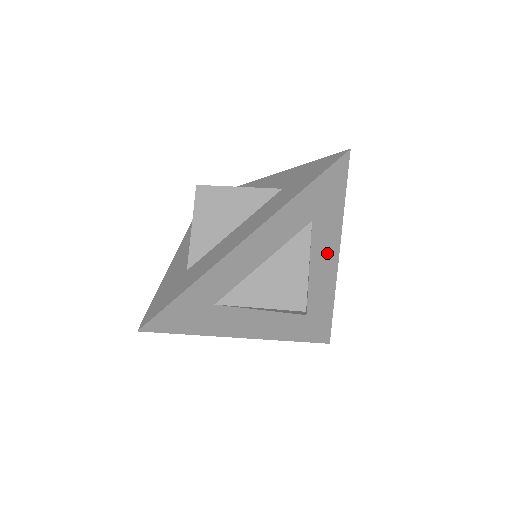
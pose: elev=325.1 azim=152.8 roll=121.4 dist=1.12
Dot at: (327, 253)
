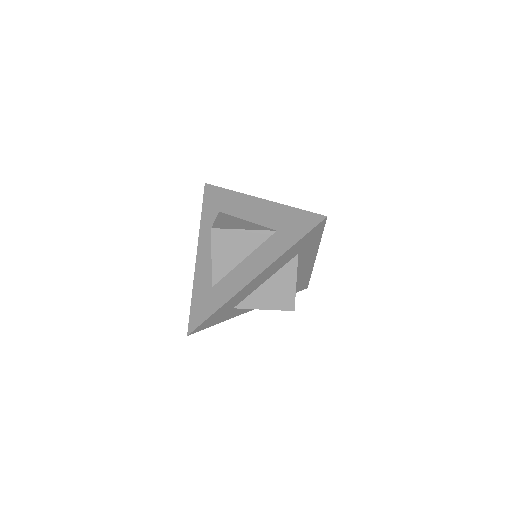
Dot at: (308, 259)
